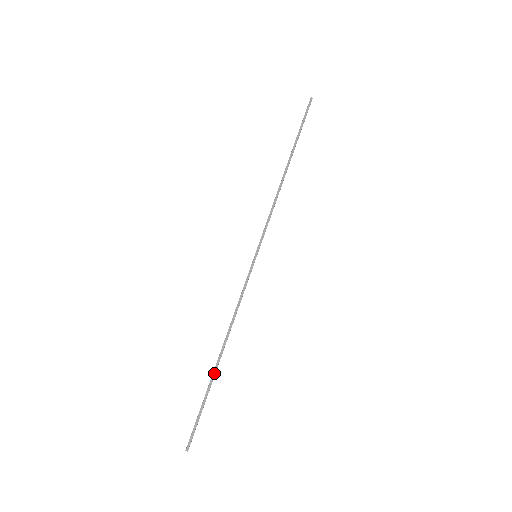
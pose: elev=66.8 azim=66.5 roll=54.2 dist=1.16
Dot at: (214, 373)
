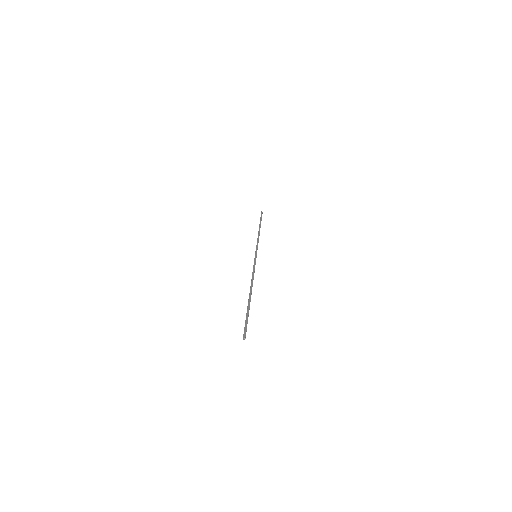
Dot at: (249, 300)
